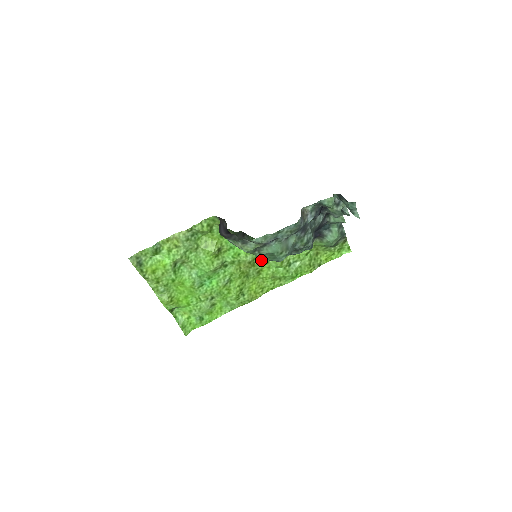
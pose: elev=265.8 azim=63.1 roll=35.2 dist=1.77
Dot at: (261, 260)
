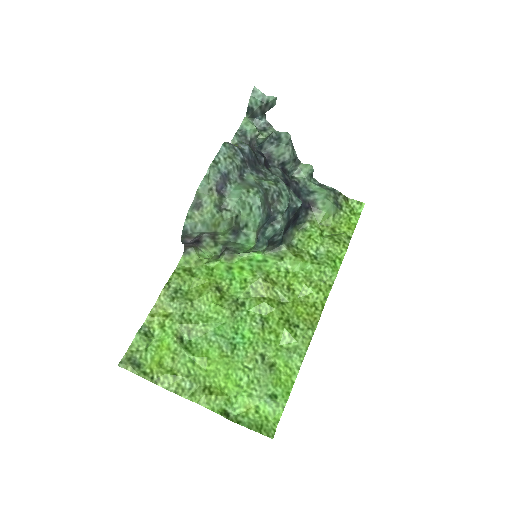
Dot at: (254, 240)
